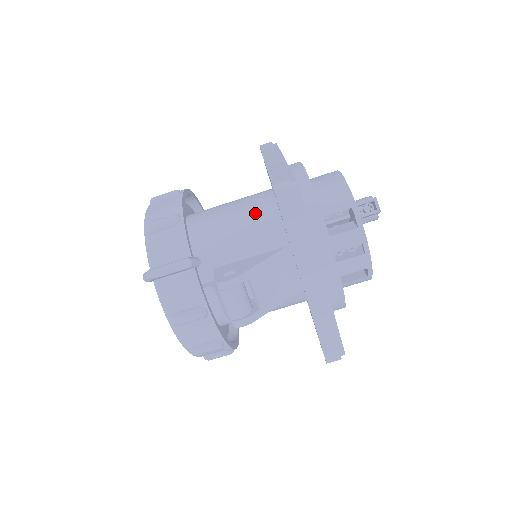
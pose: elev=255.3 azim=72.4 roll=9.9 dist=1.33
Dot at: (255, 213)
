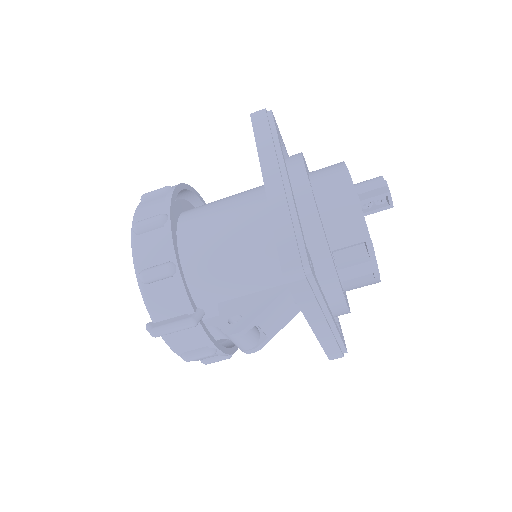
Dot at: (256, 244)
